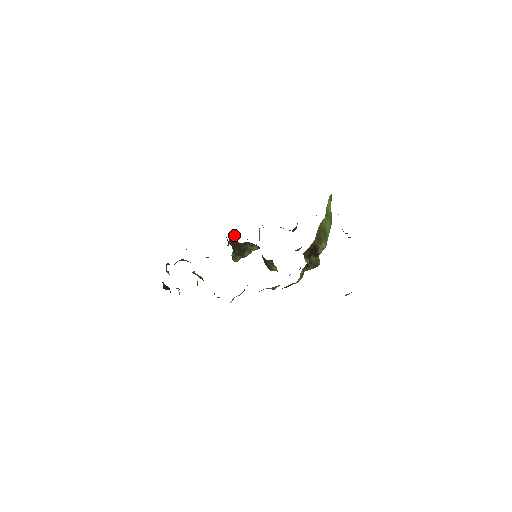
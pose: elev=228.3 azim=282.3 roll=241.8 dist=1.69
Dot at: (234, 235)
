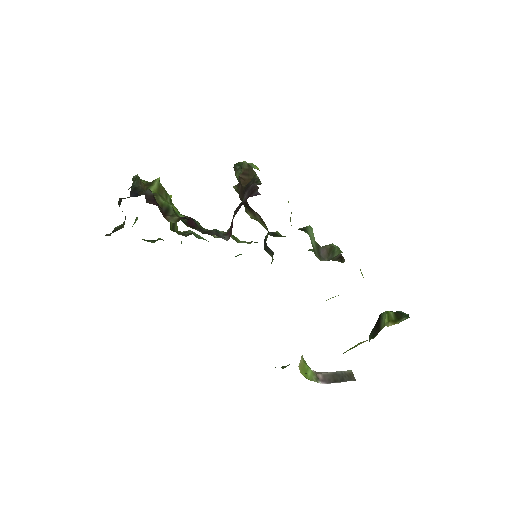
Dot at: (251, 176)
